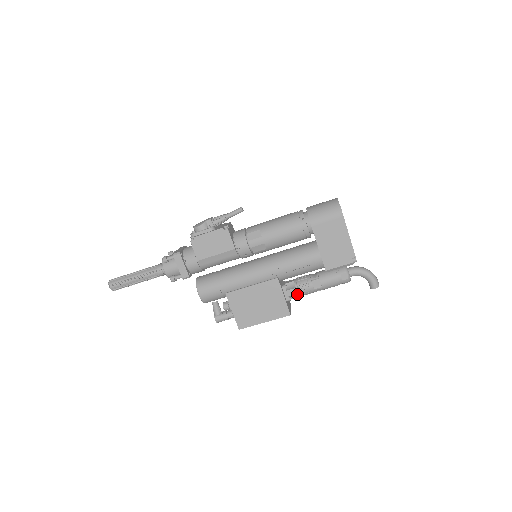
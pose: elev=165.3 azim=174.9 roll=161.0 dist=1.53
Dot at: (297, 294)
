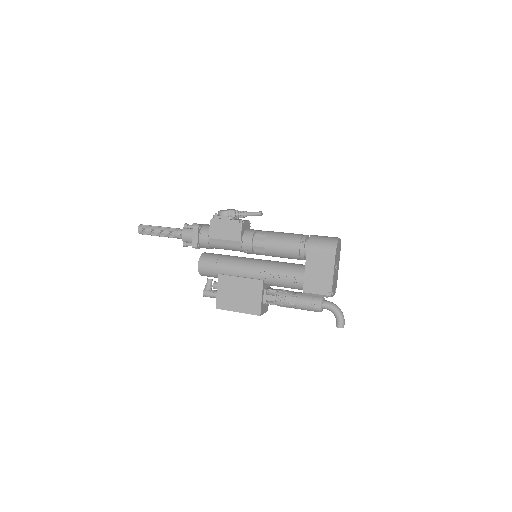
Dot at: (274, 302)
